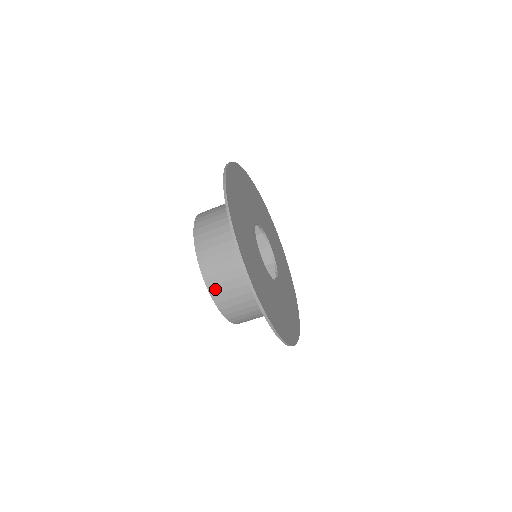
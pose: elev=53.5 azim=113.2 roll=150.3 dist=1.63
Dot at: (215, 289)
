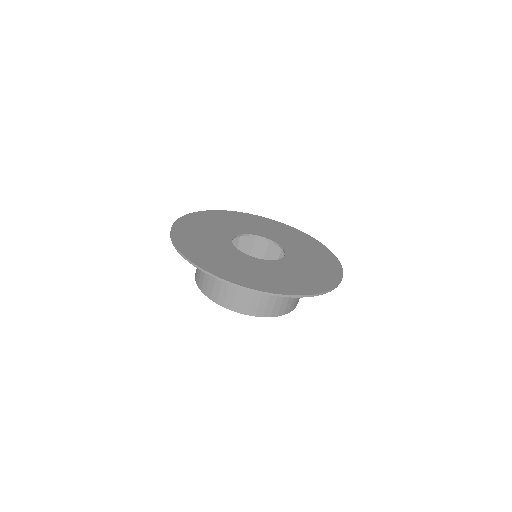
Dot at: (260, 311)
